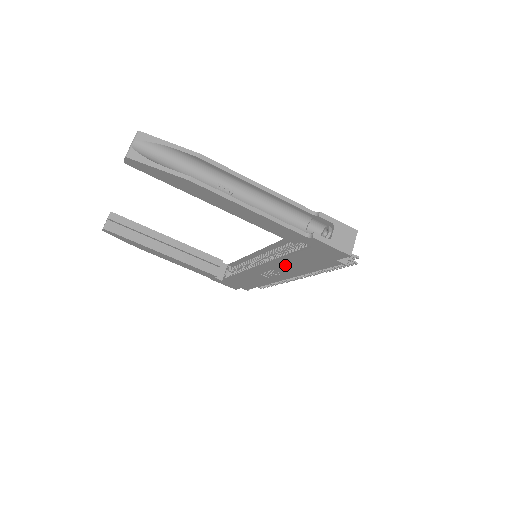
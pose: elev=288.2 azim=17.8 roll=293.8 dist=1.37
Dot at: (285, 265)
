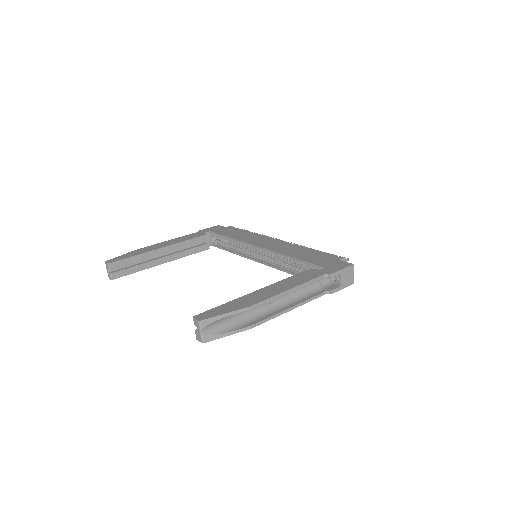
Dot at: occluded
